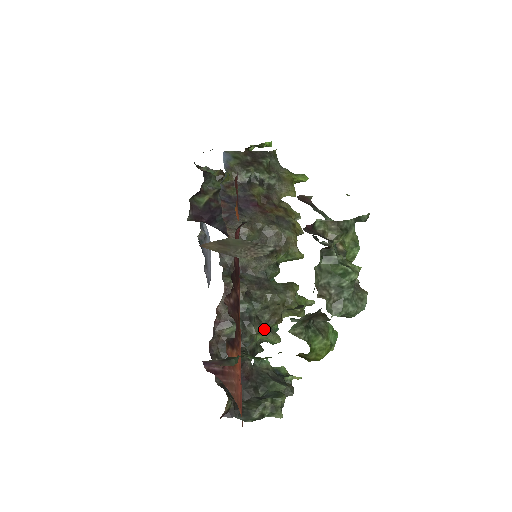
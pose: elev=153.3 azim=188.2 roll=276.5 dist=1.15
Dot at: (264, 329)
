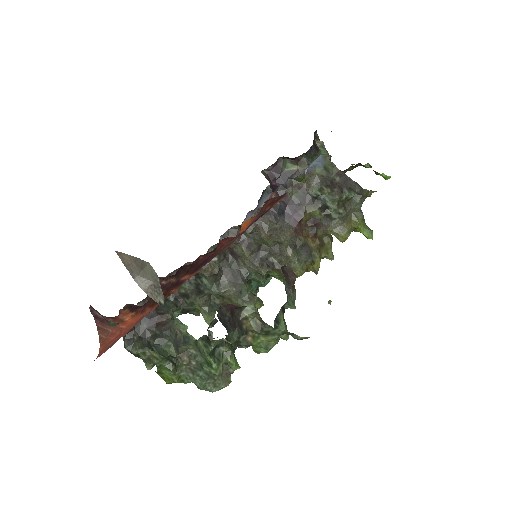
Dot at: (206, 307)
